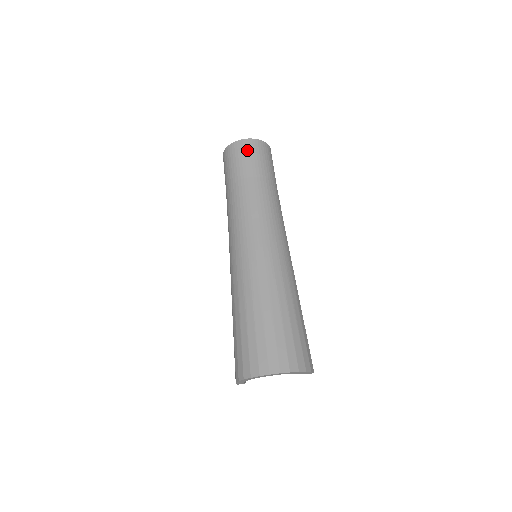
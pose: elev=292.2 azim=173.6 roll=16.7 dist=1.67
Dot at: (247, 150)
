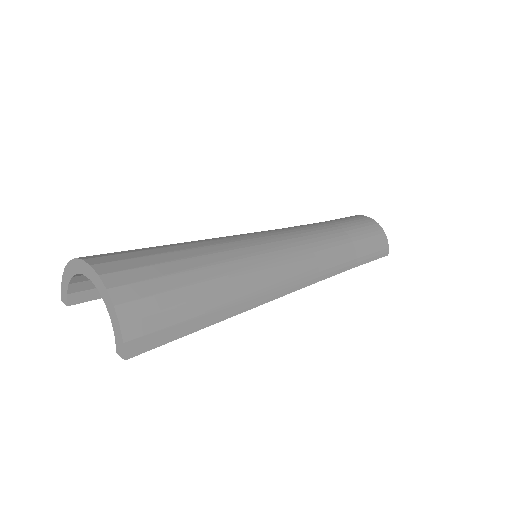
Dot at: (363, 221)
